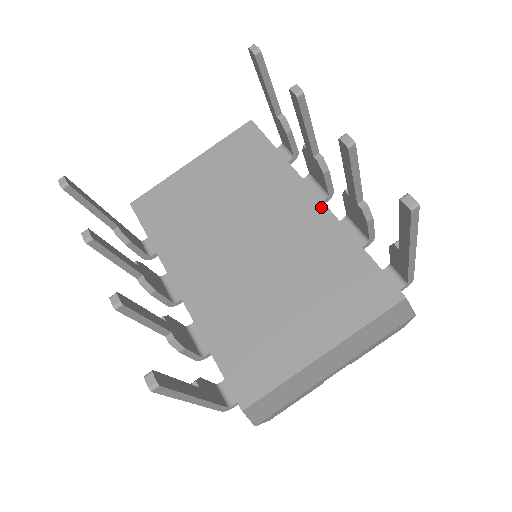
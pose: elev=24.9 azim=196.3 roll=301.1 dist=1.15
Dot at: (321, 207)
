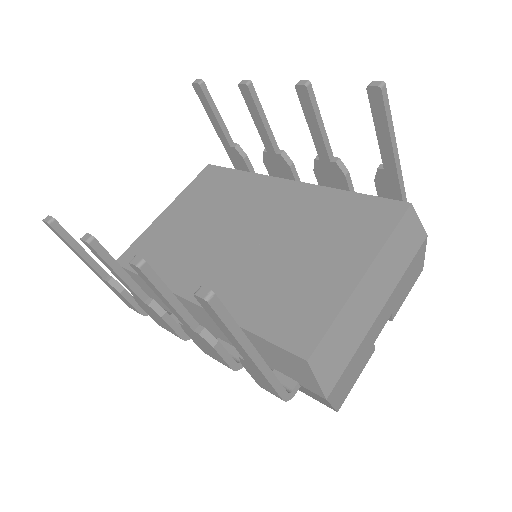
Dot at: (299, 185)
